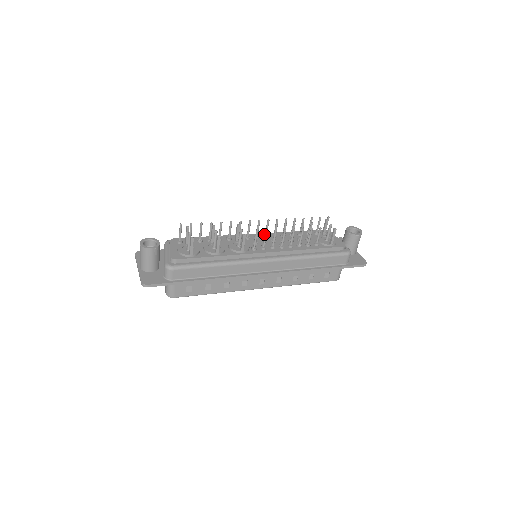
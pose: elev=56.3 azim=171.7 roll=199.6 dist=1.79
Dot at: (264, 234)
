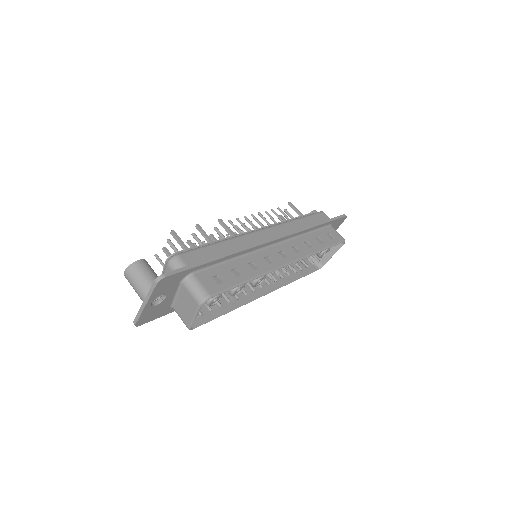
Dot at: occluded
